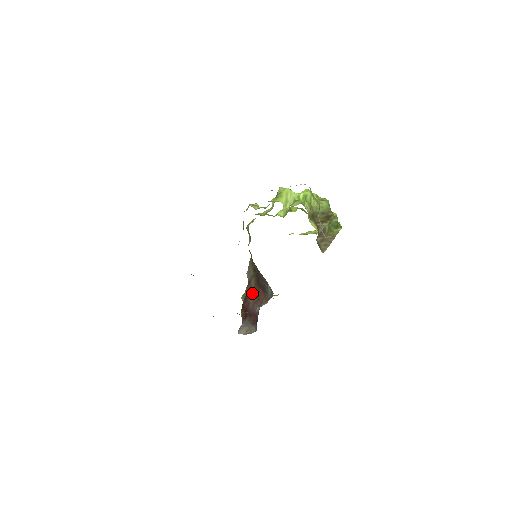
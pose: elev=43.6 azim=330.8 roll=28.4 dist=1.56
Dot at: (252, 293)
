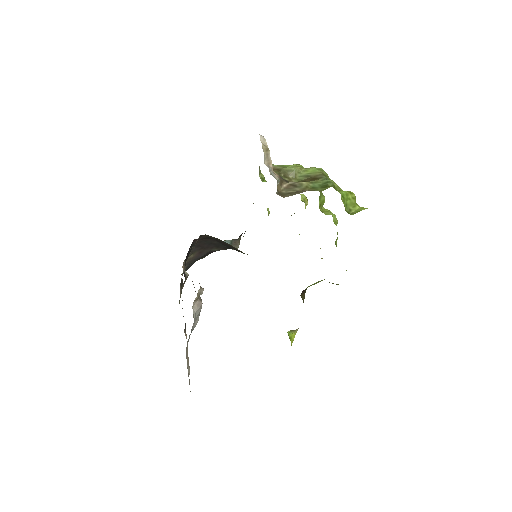
Dot at: occluded
